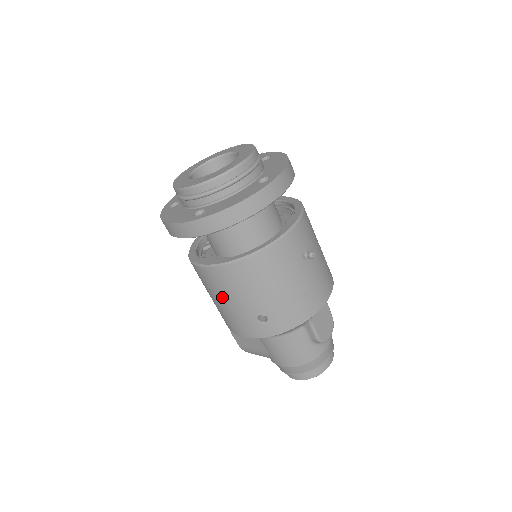
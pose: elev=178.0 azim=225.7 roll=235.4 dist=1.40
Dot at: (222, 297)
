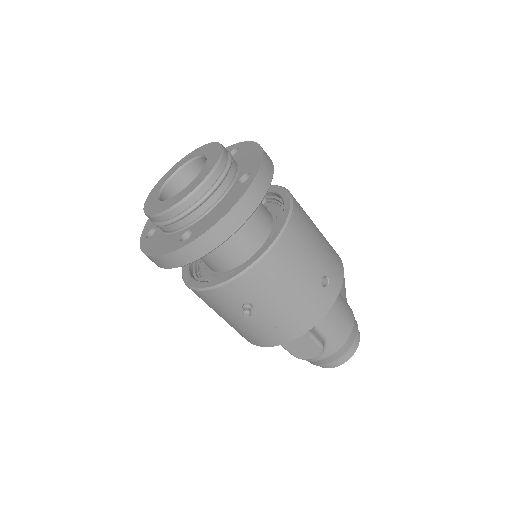
Dot at: occluded
